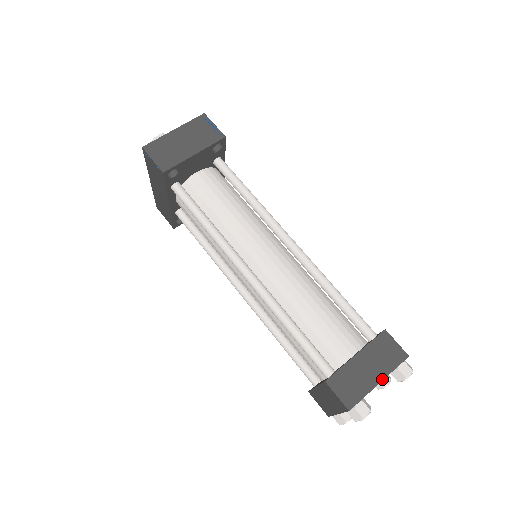
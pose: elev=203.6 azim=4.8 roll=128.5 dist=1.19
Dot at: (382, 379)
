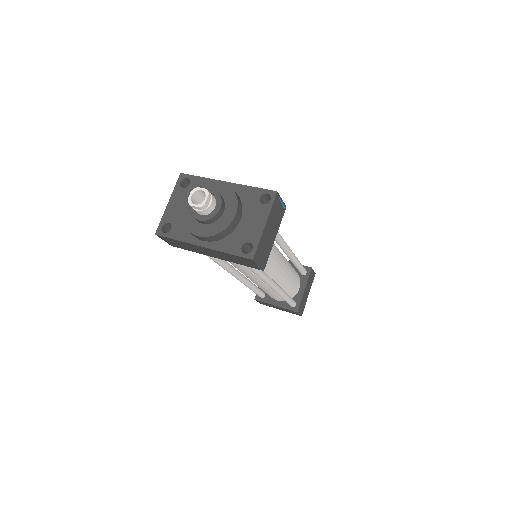
Dot at: occluded
